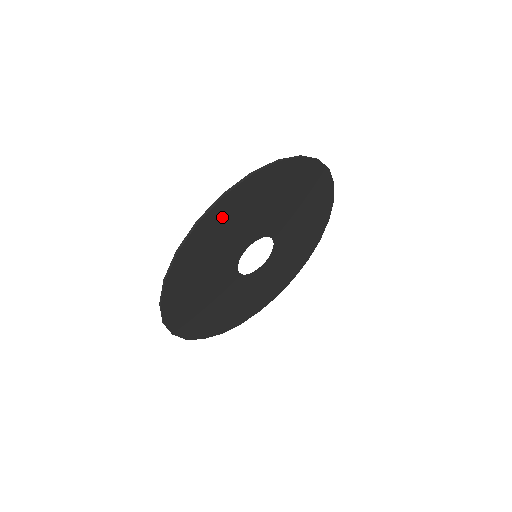
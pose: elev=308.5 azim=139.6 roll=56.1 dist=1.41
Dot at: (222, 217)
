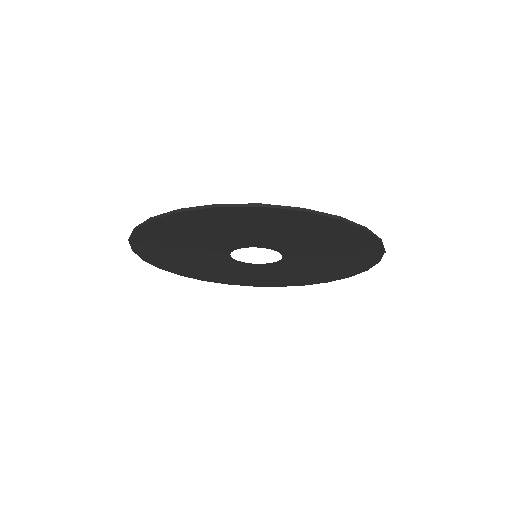
Dot at: (169, 229)
